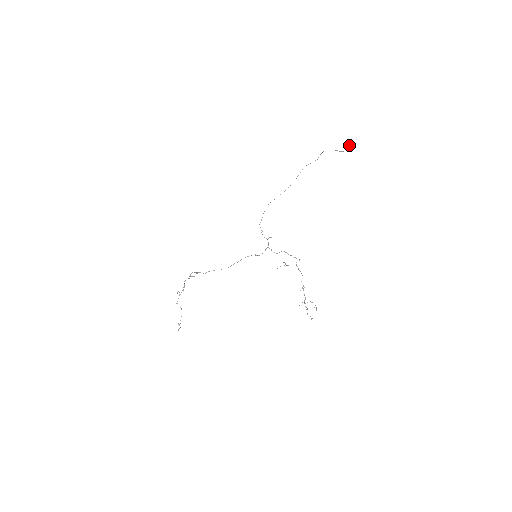
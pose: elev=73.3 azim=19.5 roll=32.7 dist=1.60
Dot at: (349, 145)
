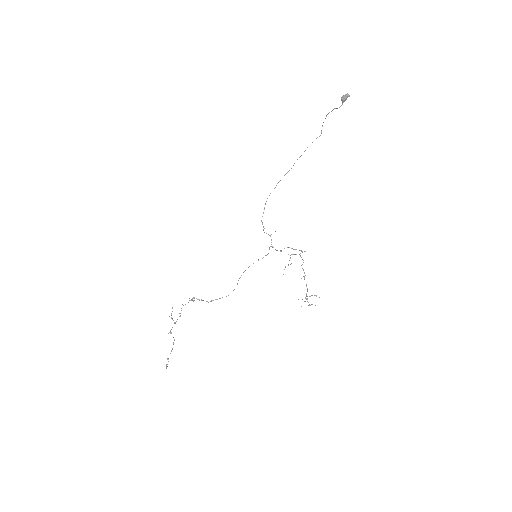
Dot at: occluded
